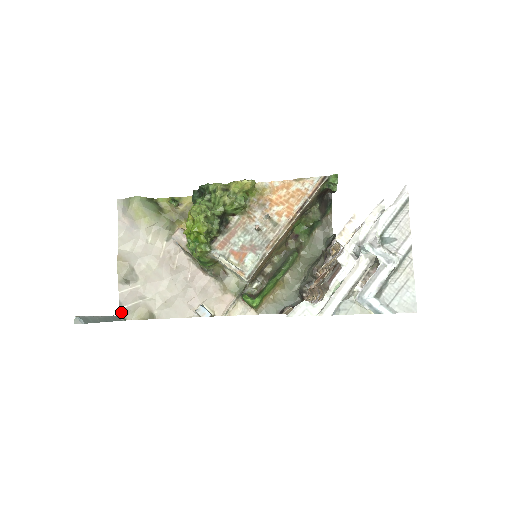
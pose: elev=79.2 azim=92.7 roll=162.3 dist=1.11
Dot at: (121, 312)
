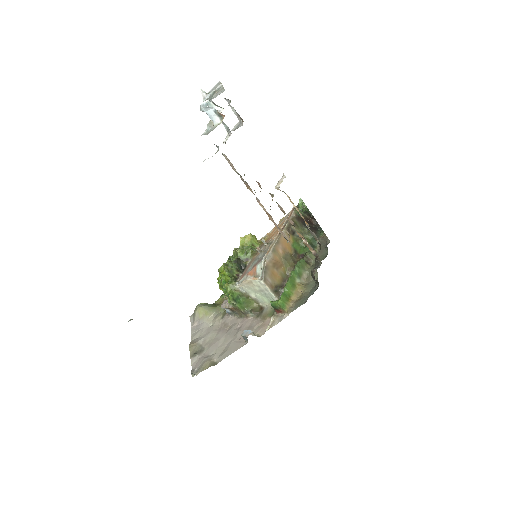
Dot at: (193, 375)
